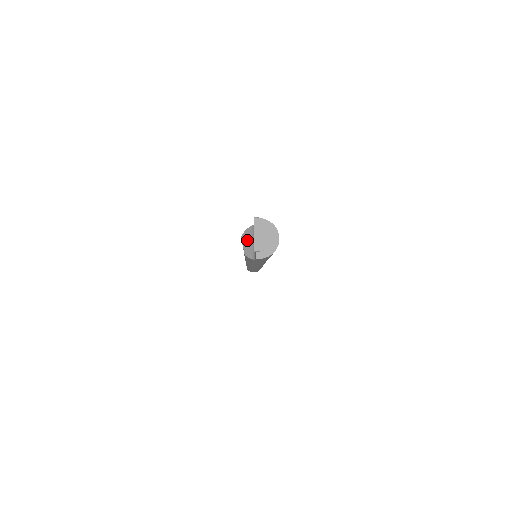
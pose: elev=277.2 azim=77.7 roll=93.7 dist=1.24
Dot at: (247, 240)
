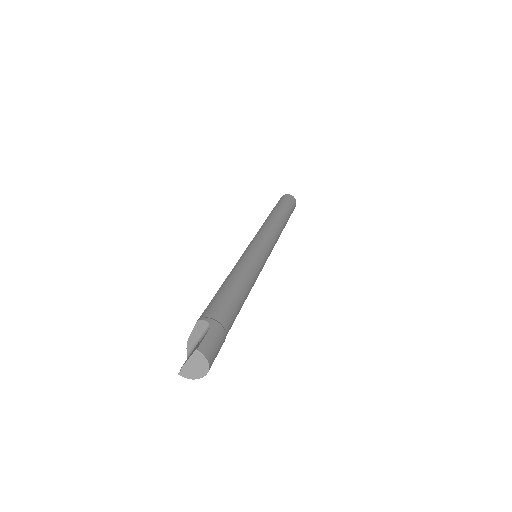
Dot at: (197, 331)
